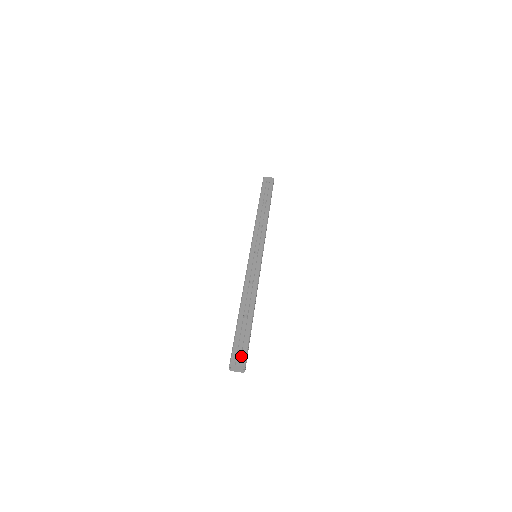
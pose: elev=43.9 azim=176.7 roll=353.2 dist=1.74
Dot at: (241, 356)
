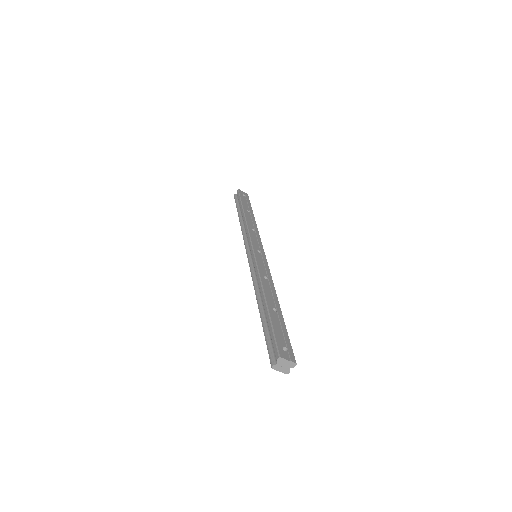
Dot at: (288, 351)
